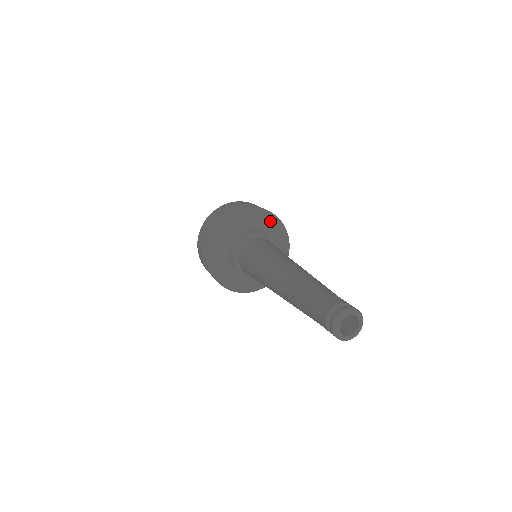
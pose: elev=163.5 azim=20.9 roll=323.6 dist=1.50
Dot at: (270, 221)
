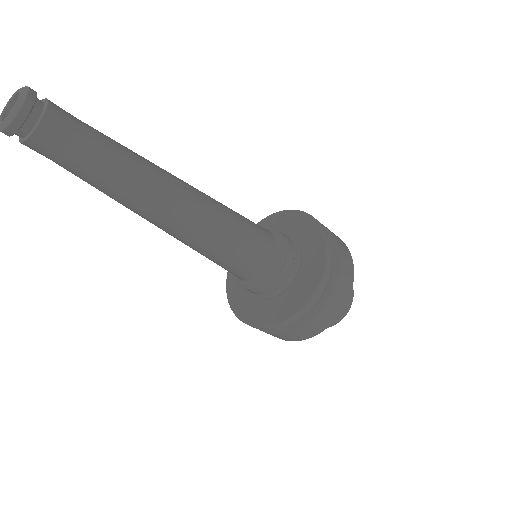
Dot at: occluded
